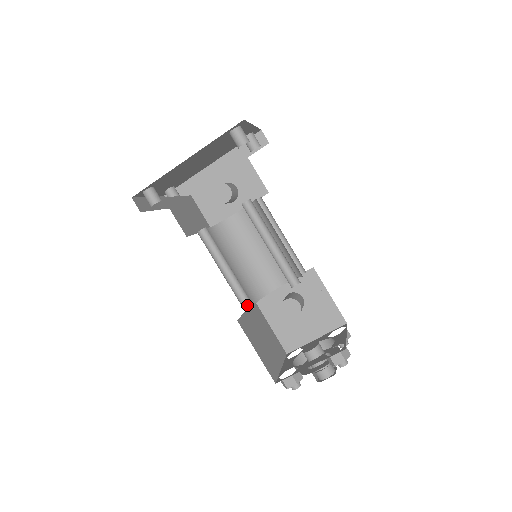
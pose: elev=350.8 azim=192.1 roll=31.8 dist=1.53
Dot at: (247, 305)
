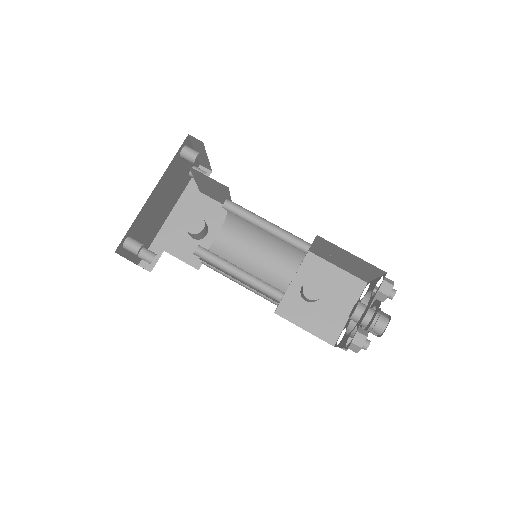
Dot at: (275, 296)
